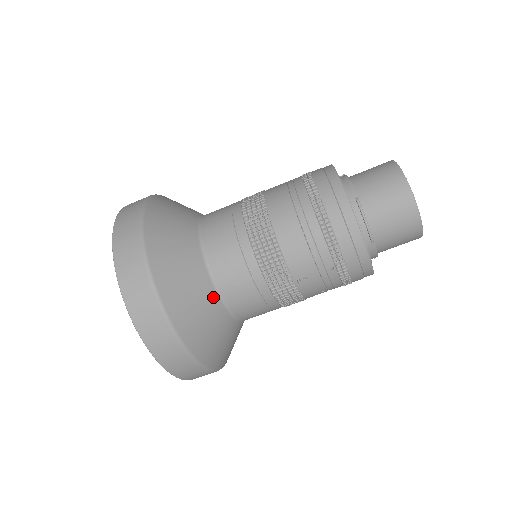
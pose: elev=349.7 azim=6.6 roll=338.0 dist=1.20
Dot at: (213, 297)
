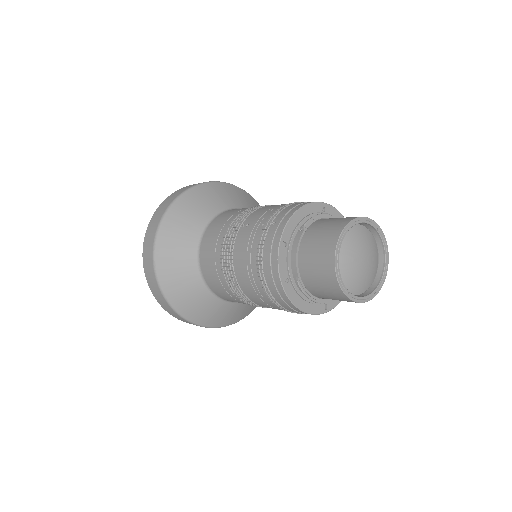
Dot at: (219, 302)
